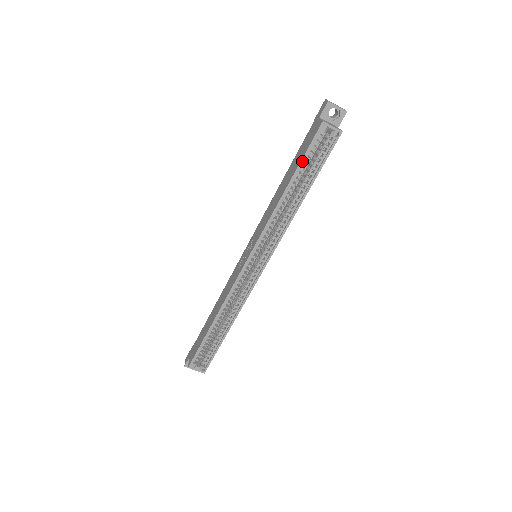
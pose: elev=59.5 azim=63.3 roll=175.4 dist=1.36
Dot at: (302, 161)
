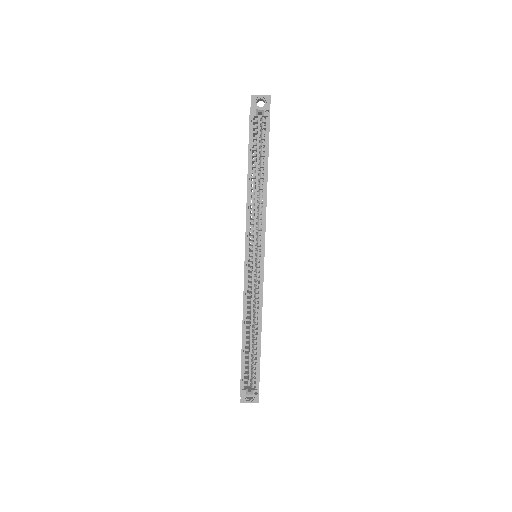
Dot at: (249, 147)
